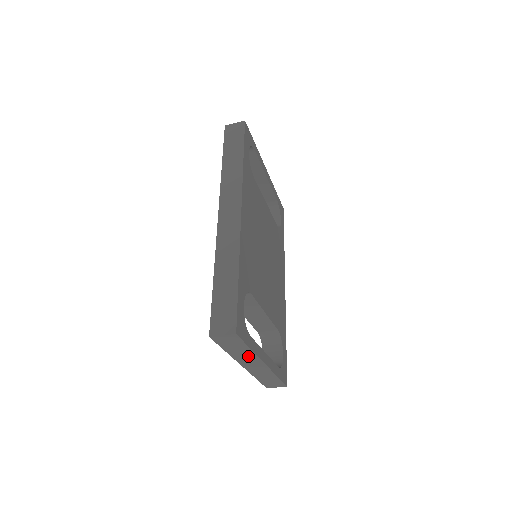
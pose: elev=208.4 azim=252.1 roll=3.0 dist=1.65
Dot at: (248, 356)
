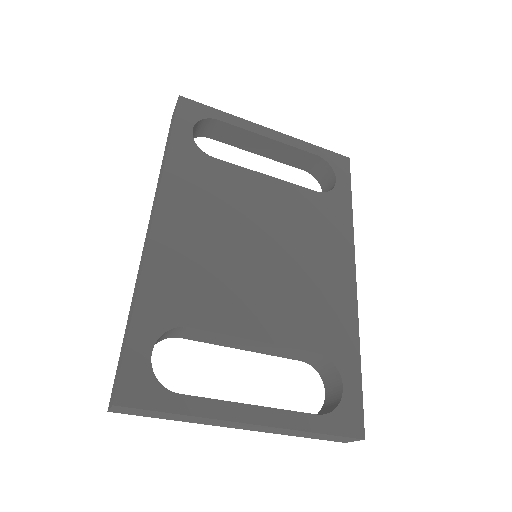
Dot at: (204, 420)
